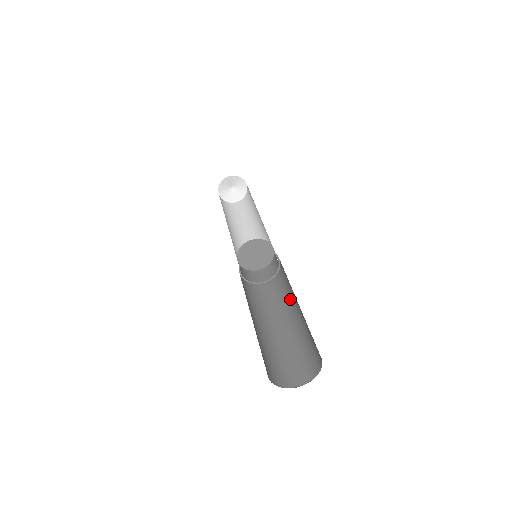
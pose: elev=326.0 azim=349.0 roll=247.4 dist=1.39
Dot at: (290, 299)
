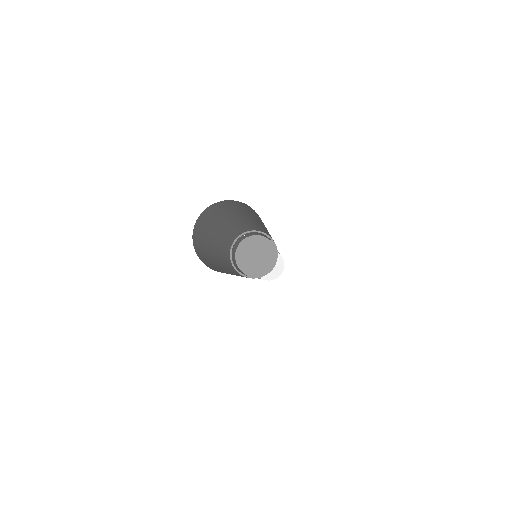
Dot at: occluded
